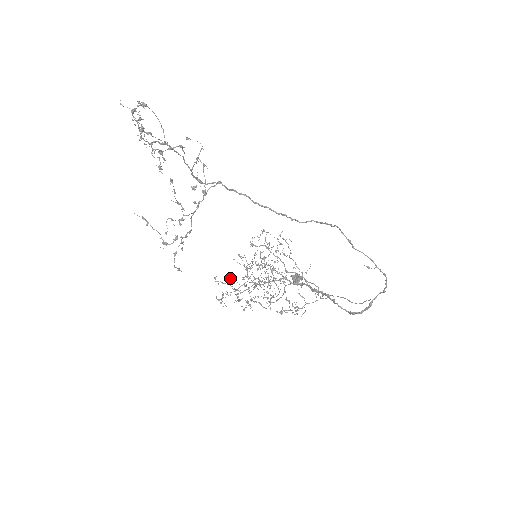
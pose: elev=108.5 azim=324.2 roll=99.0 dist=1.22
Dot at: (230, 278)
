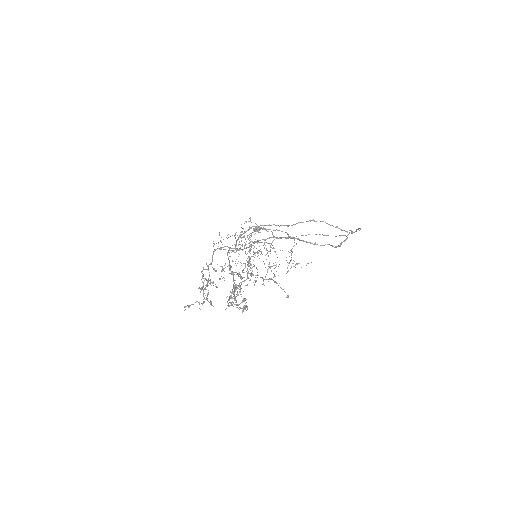
Dot at: occluded
